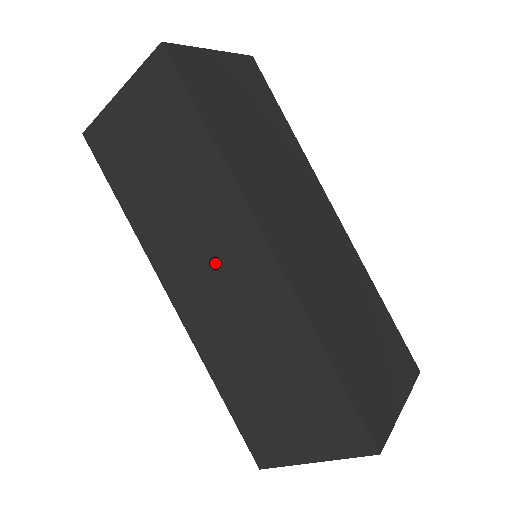
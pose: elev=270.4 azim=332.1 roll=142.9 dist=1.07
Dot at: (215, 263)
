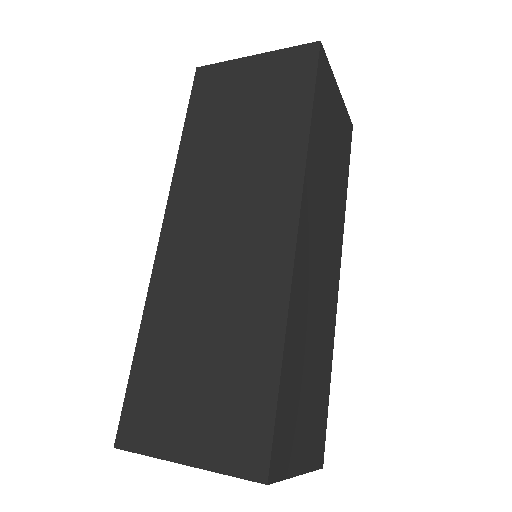
Dot at: (234, 218)
